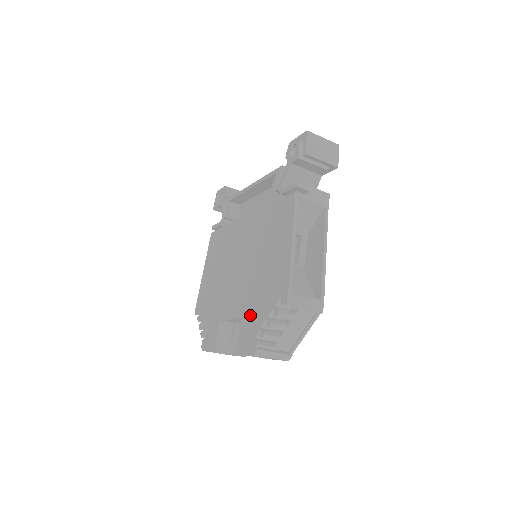
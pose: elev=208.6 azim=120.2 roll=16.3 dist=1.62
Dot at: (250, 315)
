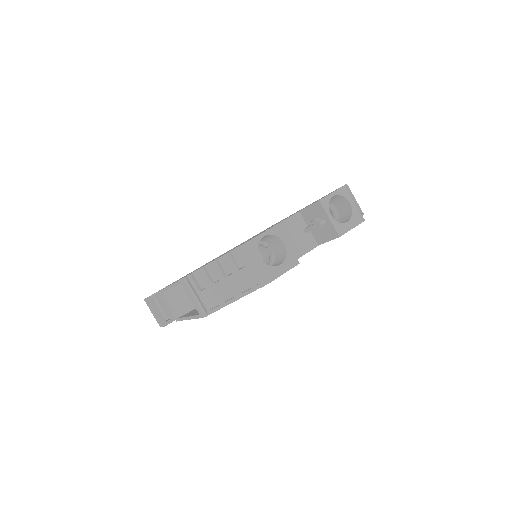
Dot at: occluded
